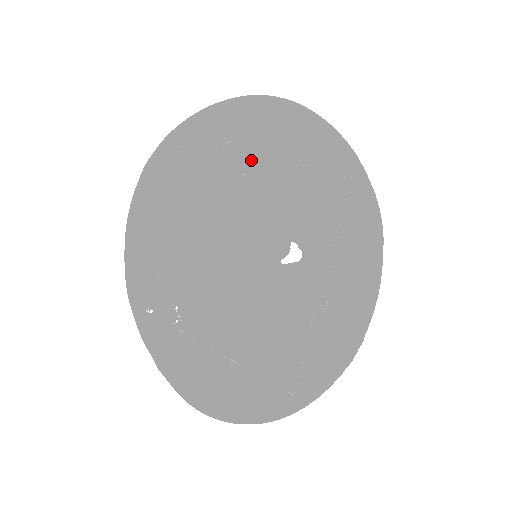
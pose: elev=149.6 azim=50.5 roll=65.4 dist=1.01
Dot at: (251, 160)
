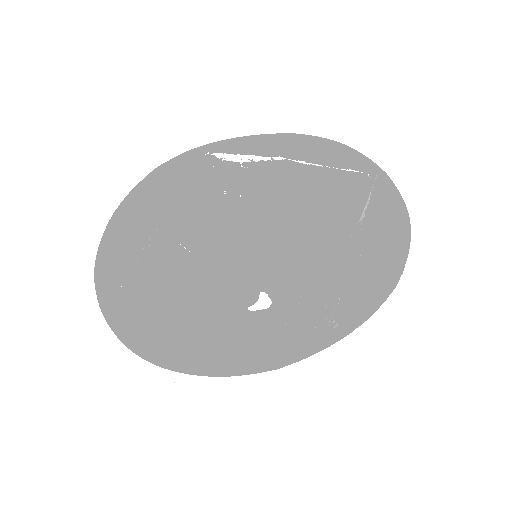
Dot at: (252, 194)
